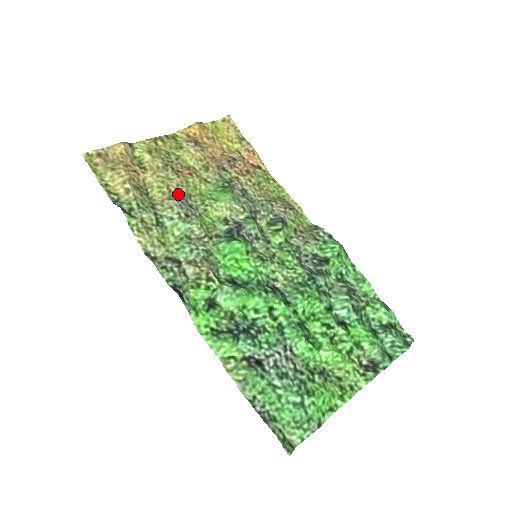
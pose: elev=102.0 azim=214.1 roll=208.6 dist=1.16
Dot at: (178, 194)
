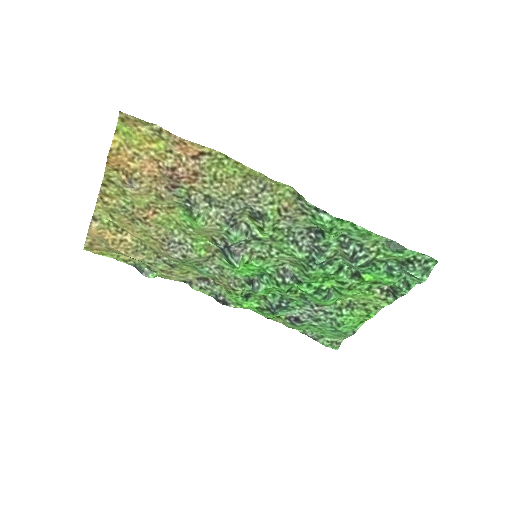
Dot at: (163, 241)
